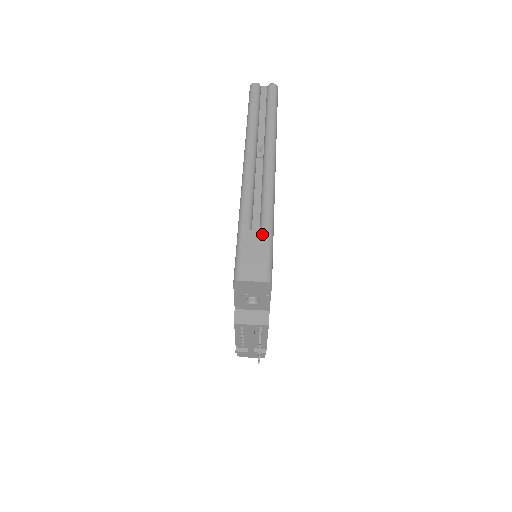
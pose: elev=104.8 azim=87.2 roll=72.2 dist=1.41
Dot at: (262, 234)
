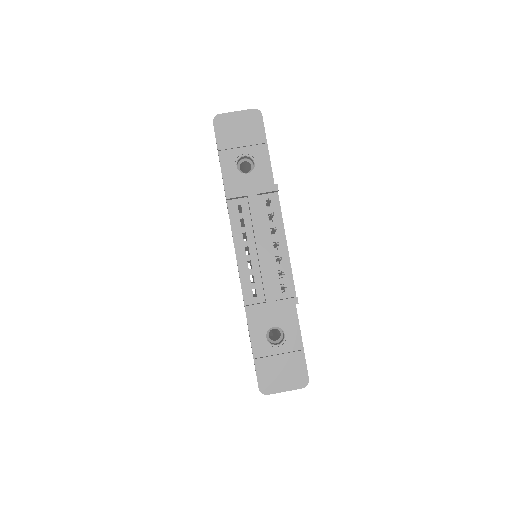
Dot at: occluded
